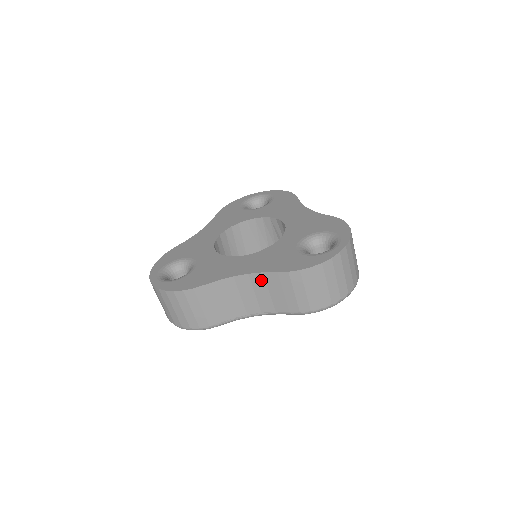
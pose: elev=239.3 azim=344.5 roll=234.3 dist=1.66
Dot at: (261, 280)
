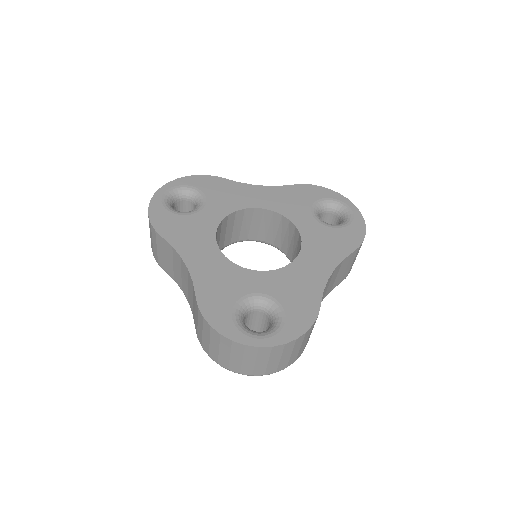
Dot at: (191, 284)
